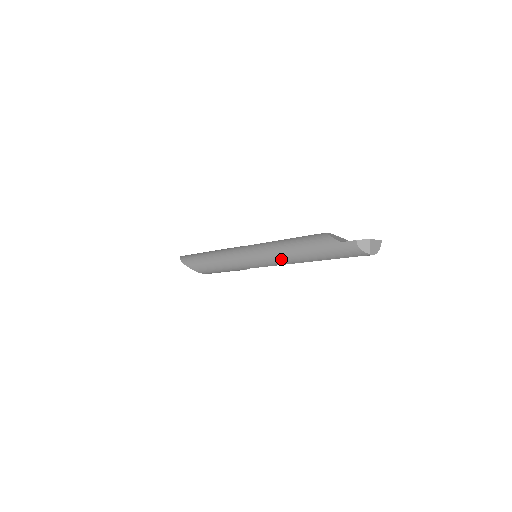
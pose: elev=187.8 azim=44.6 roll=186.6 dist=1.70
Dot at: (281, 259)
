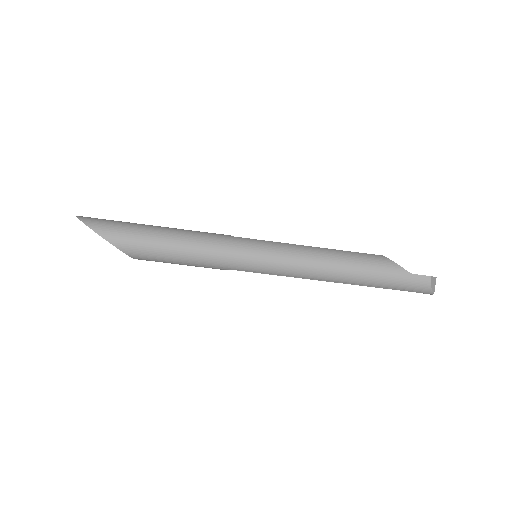
Dot at: (314, 272)
